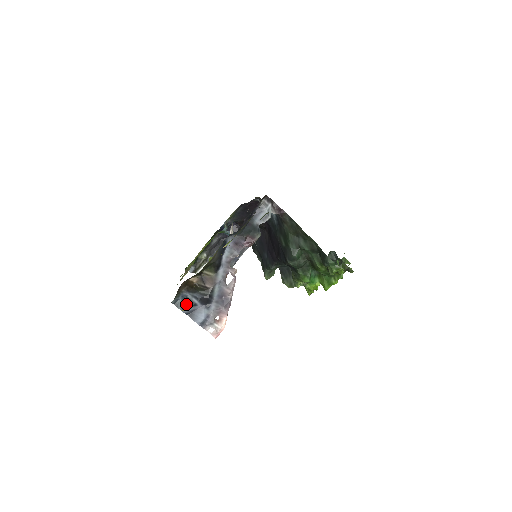
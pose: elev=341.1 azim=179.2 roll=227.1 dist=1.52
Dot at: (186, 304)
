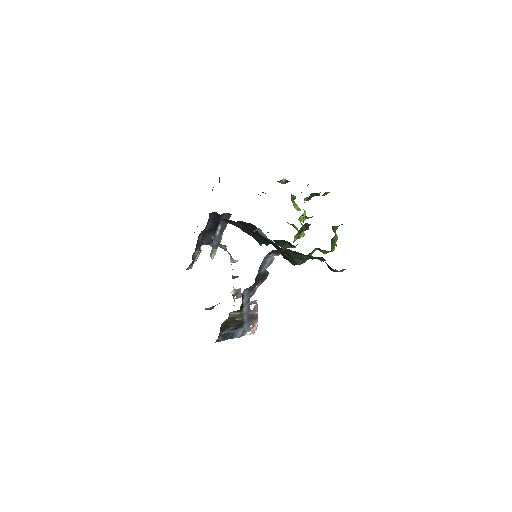
Dot at: (225, 336)
